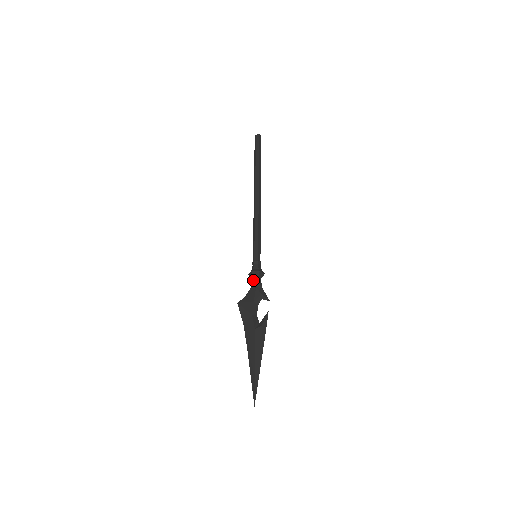
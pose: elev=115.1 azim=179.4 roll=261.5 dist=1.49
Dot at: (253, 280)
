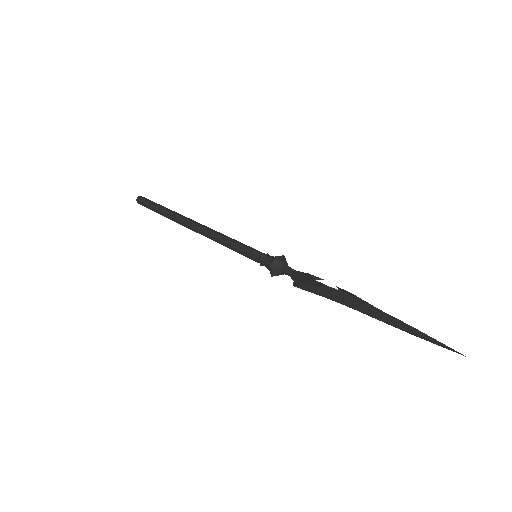
Dot at: (283, 268)
